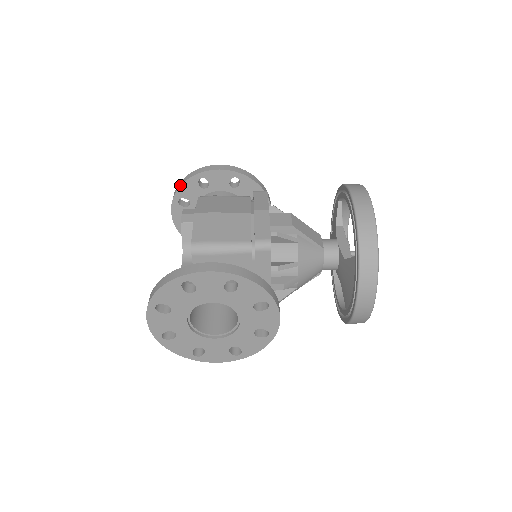
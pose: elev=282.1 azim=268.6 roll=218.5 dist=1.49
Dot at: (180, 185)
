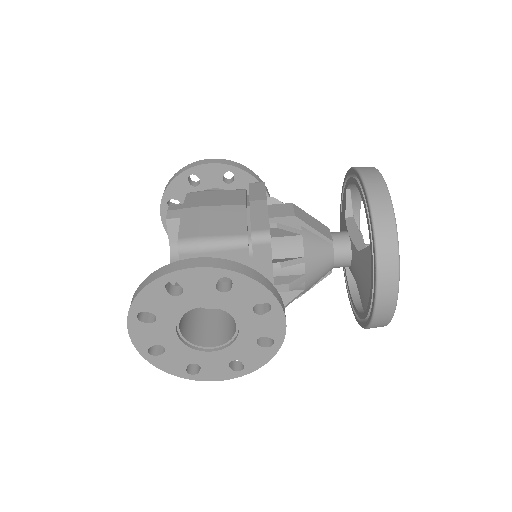
Dot at: (168, 184)
